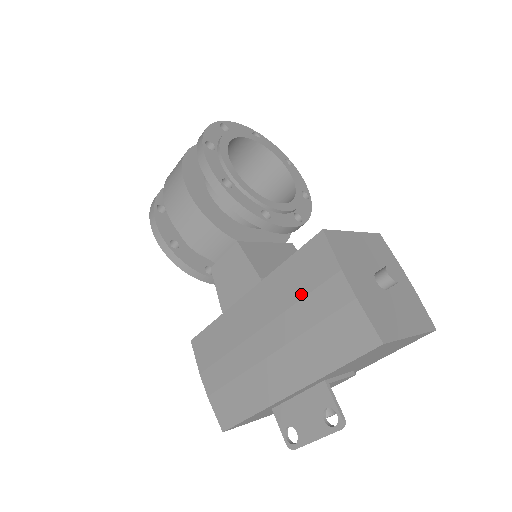
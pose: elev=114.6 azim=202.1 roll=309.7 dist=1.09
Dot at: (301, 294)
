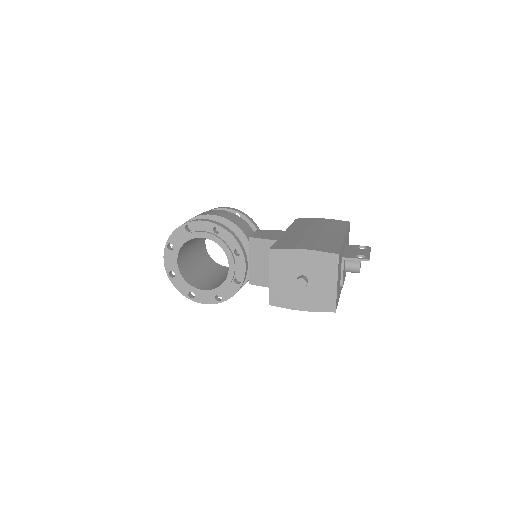
Dot at: (310, 223)
